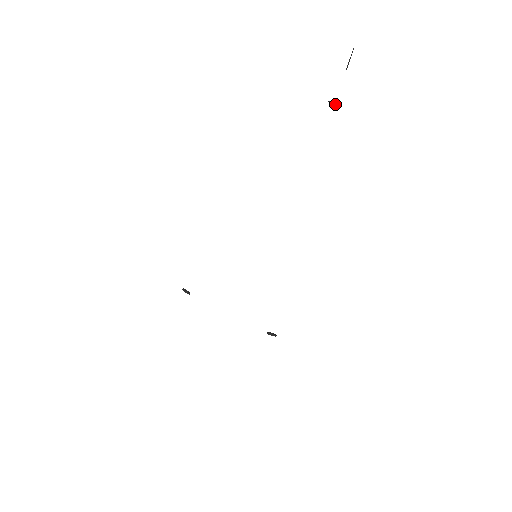
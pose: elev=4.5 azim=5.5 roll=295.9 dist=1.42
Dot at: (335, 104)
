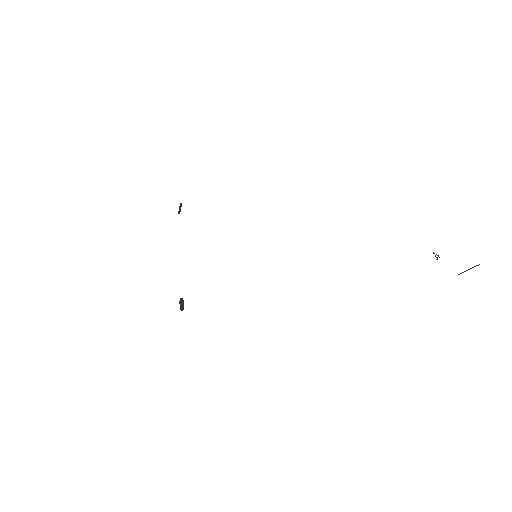
Dot at: (437, 259)
